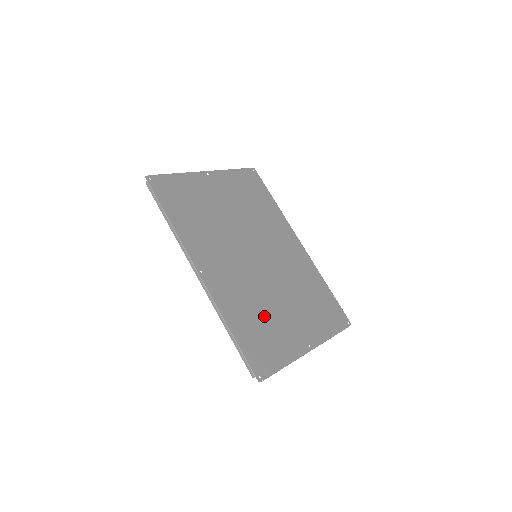
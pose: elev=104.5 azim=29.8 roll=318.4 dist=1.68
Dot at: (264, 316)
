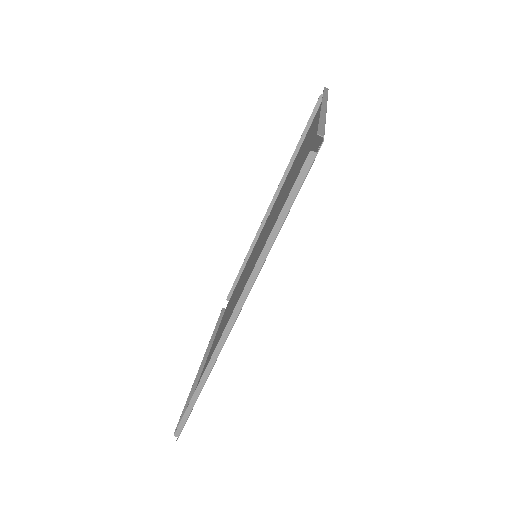
Dot at: occluded
